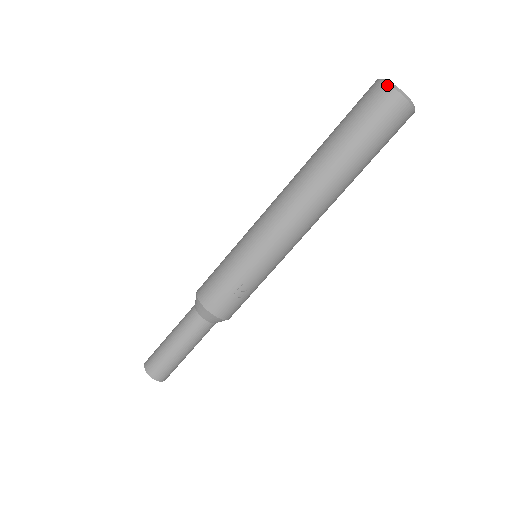
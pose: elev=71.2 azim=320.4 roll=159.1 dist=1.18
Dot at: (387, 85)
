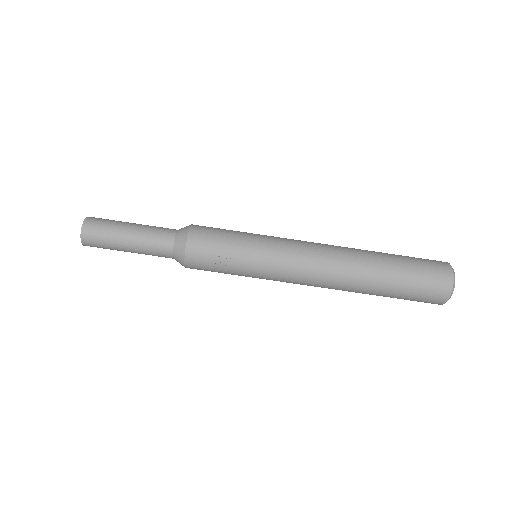
Dot at: (452, 270)
